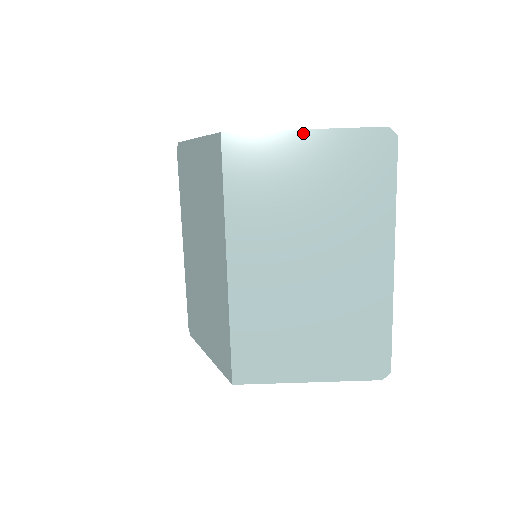
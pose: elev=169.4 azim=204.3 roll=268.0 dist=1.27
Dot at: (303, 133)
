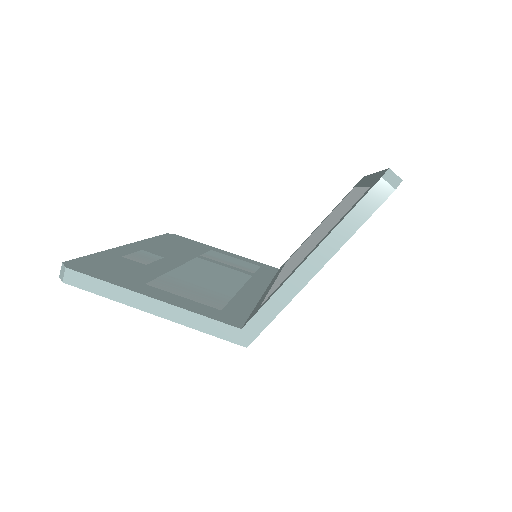
Dot at: occluded
